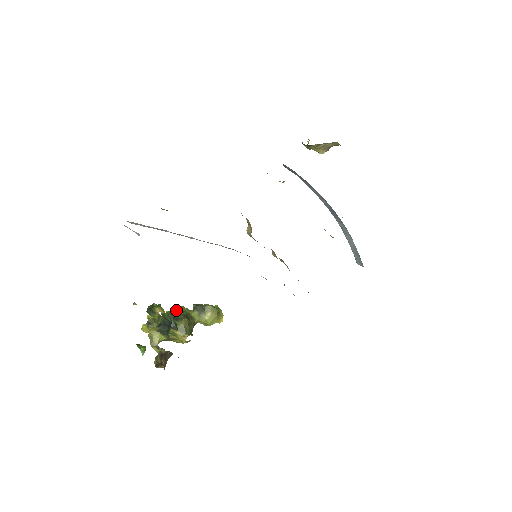
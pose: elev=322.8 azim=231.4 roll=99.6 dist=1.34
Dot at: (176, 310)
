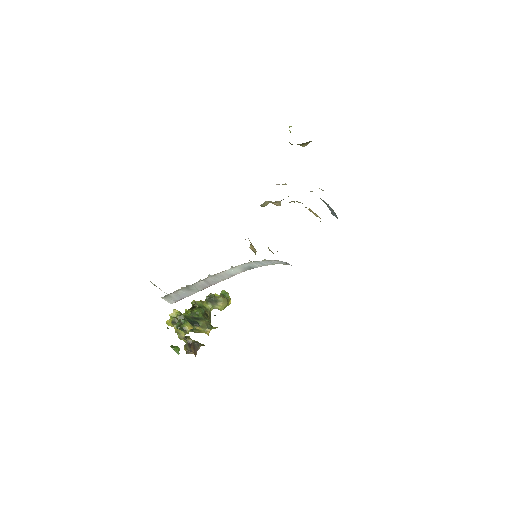
Dot at: (195, 310)
